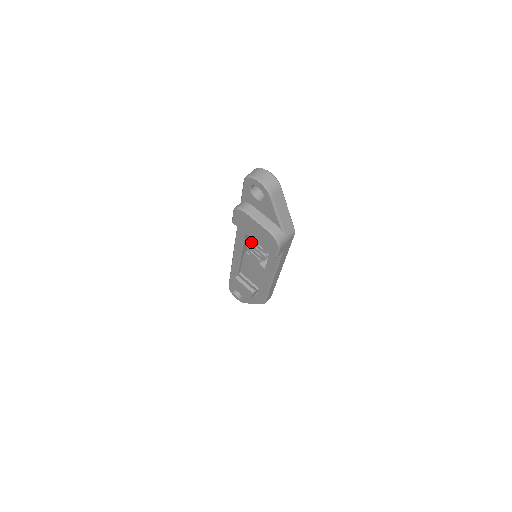
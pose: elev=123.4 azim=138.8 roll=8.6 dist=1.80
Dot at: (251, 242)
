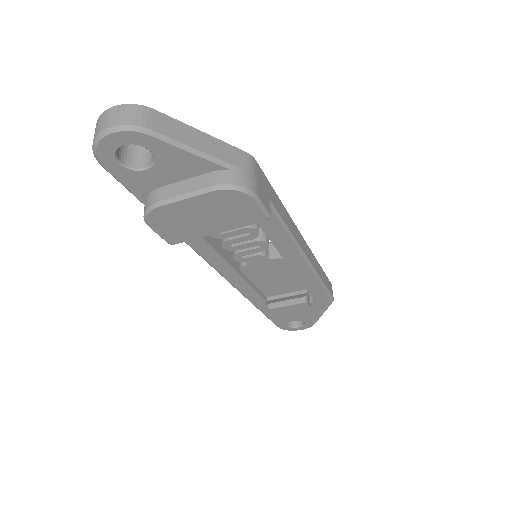
Dot at: (227, 245)
